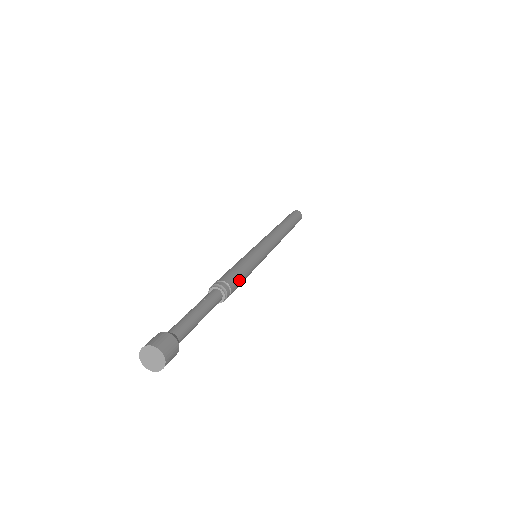
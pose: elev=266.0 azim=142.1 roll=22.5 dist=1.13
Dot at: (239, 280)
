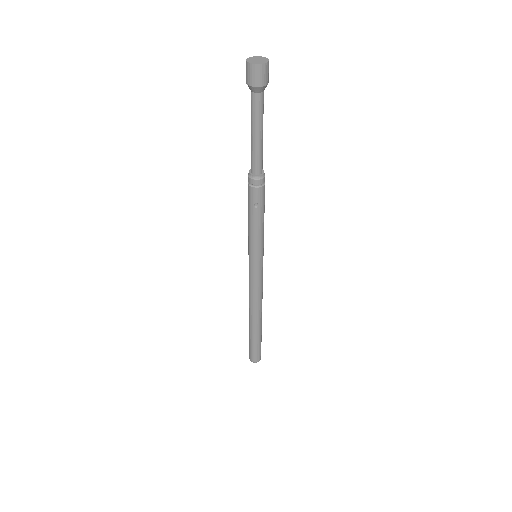
Dot at: occluded
